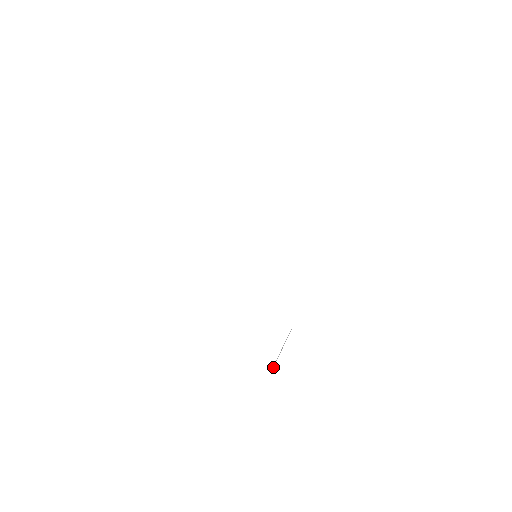
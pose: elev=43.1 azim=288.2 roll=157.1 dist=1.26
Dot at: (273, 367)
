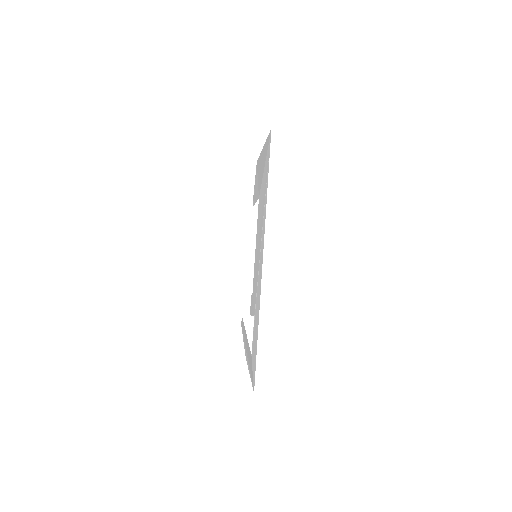
Dot at: (251, 377)
